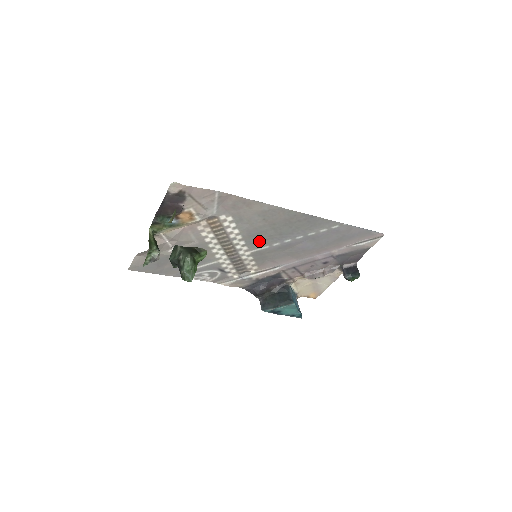
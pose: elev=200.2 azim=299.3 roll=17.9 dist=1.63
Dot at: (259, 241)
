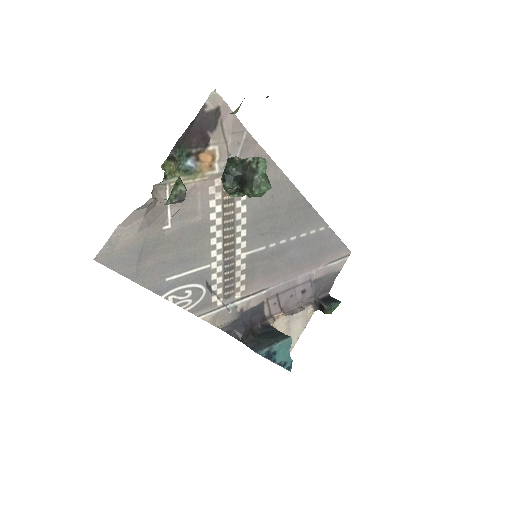
Dot at: (259, 235)
